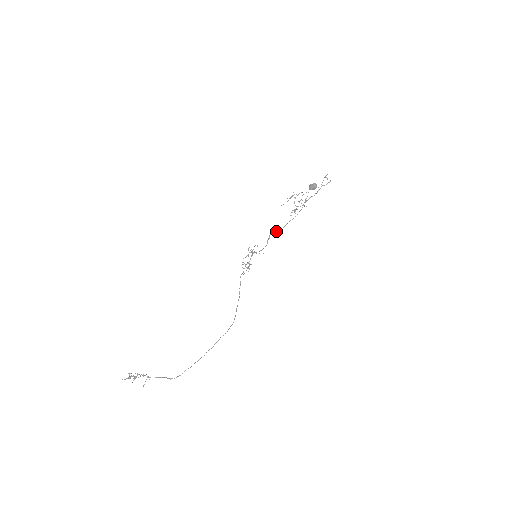
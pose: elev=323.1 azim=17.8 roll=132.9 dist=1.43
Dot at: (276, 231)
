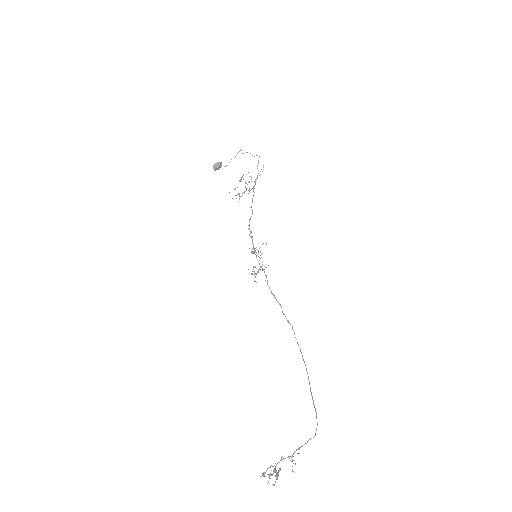
Dot at: (249, 222)
